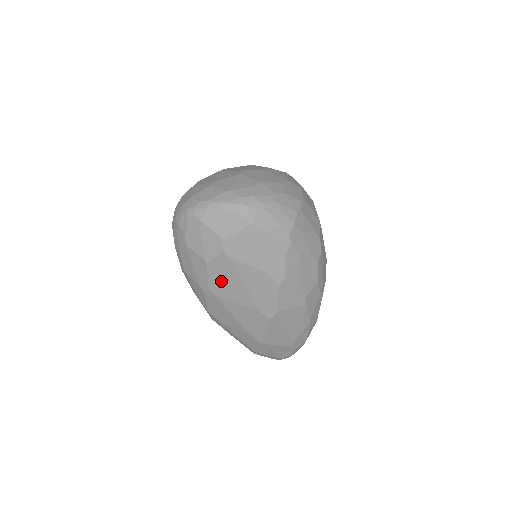
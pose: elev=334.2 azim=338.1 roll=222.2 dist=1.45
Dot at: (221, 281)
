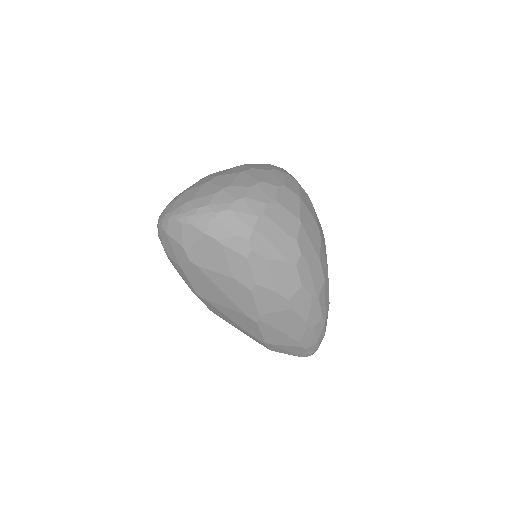
Dot at: (201, 286)
